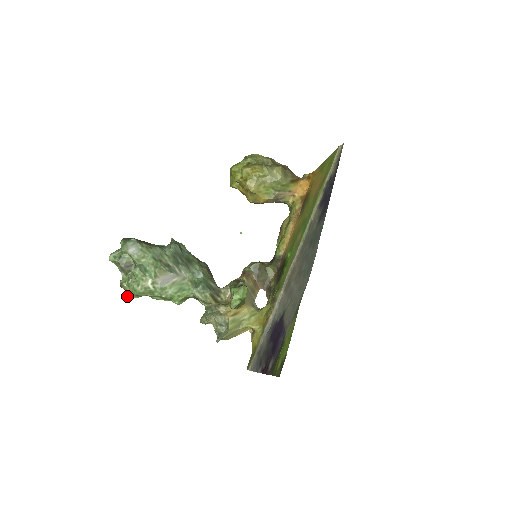
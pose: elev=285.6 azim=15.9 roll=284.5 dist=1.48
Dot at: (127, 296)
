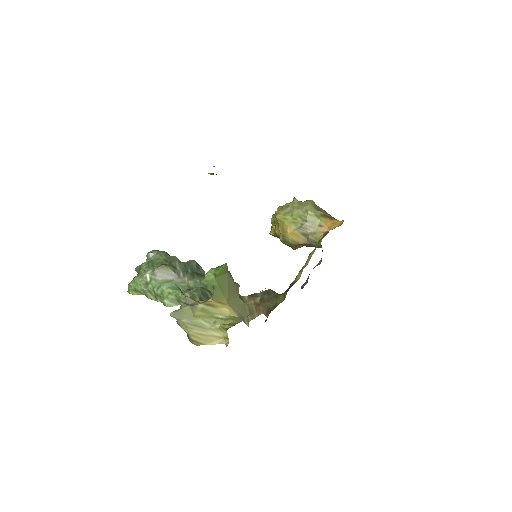
Dot at: (128, 292)
